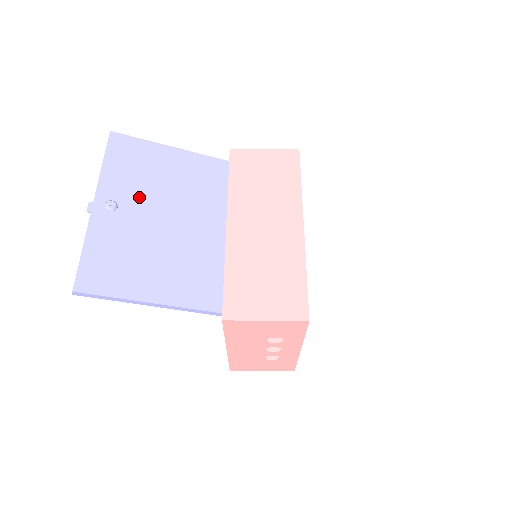
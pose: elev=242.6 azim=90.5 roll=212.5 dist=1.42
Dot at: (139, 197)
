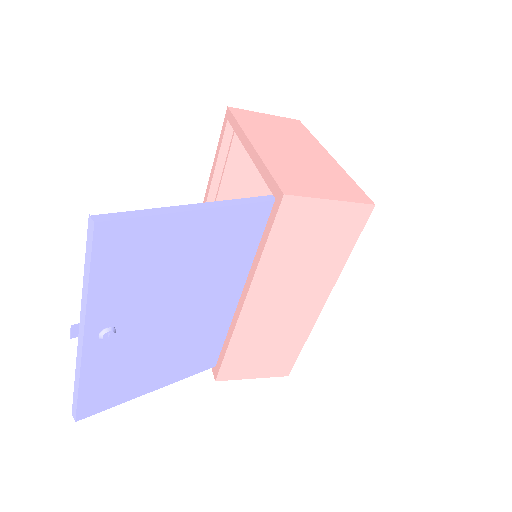
Dot at: (144, 307)
